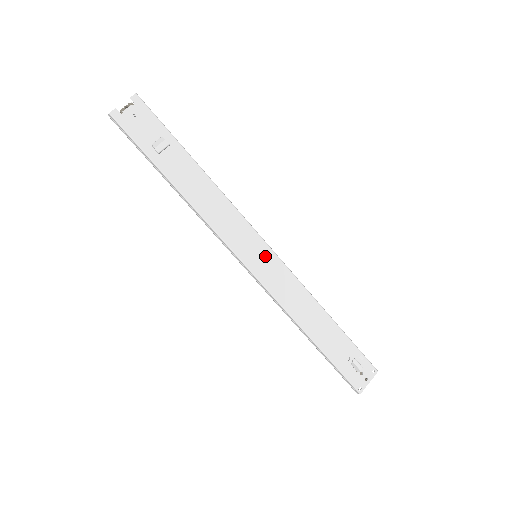
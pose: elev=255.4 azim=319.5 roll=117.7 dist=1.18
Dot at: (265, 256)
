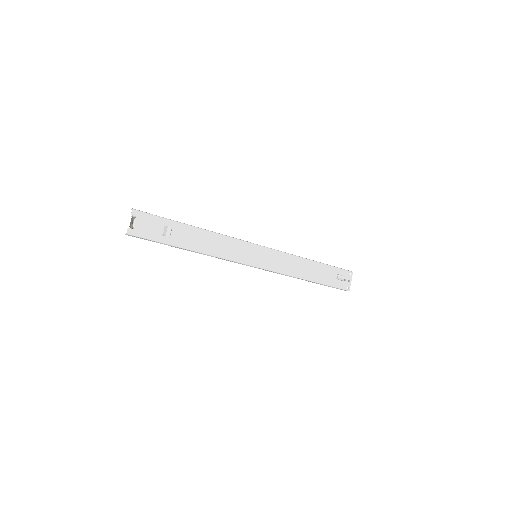
Dot at: (261, 253)
